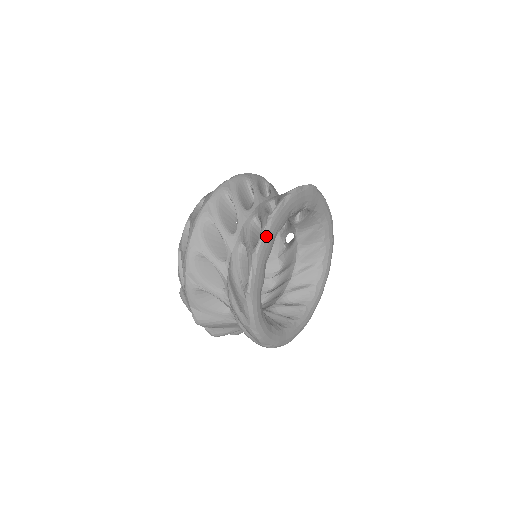
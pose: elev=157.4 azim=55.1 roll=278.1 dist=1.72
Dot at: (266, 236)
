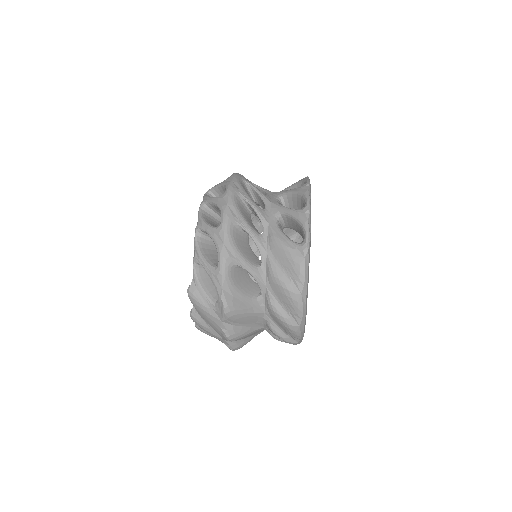
Dot at: (310, 200)
